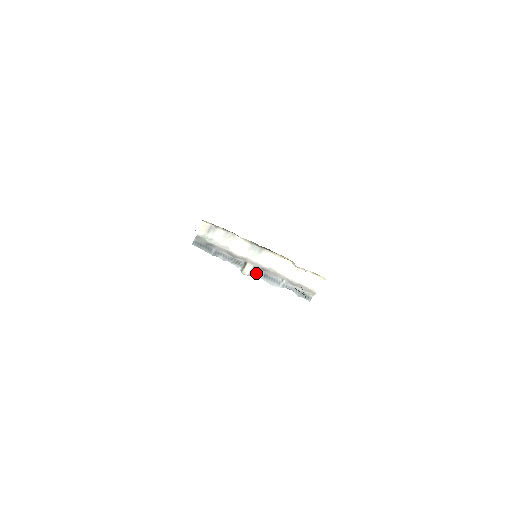
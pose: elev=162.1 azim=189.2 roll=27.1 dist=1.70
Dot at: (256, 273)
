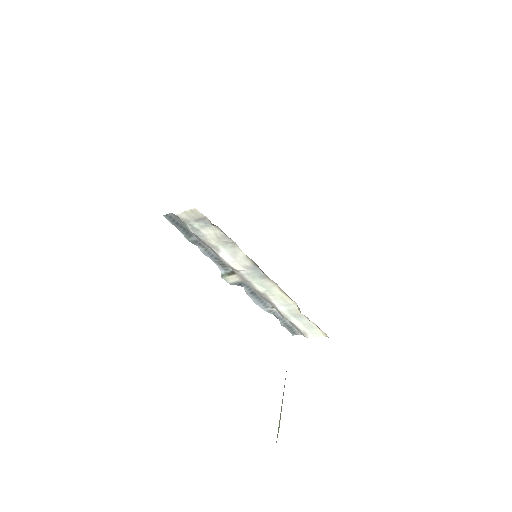
Dot at: (242, 285)
